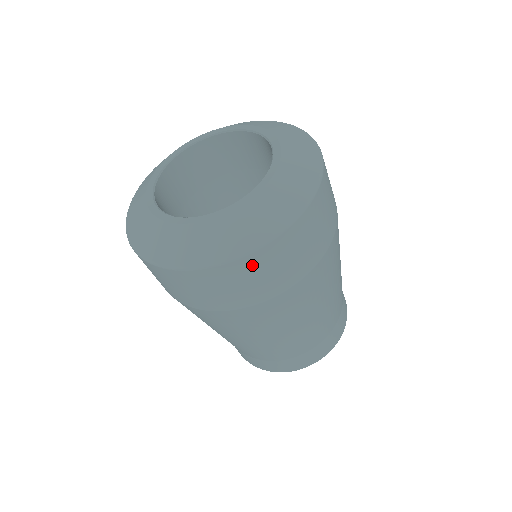
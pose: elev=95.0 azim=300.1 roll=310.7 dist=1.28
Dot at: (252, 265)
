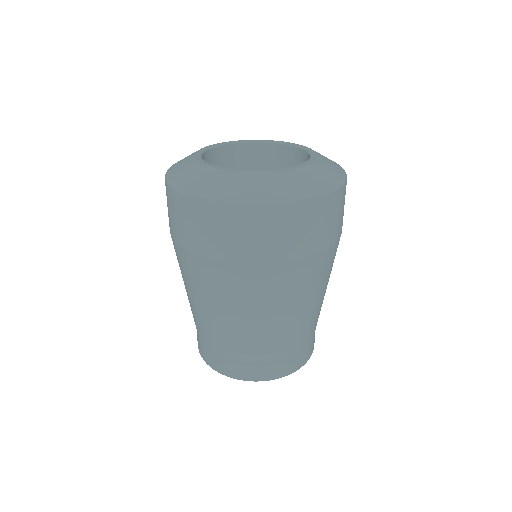
Dot at: (256, 218)
